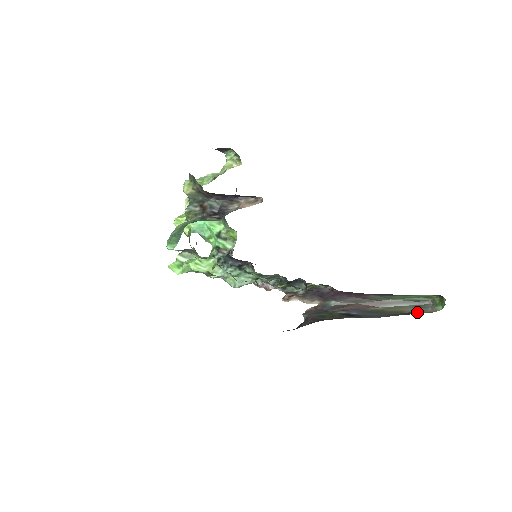
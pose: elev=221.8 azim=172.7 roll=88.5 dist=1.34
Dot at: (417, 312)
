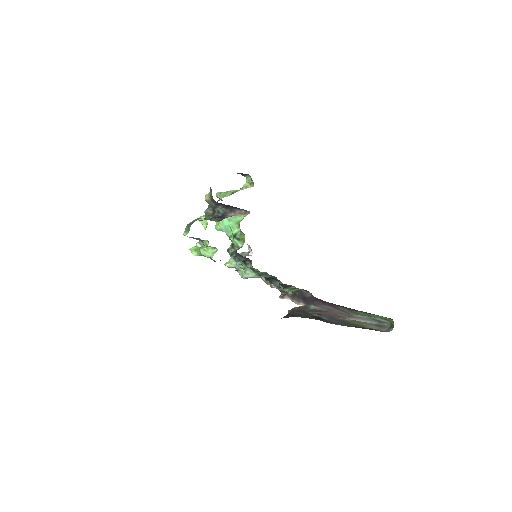
Dot at: (373, 329)
